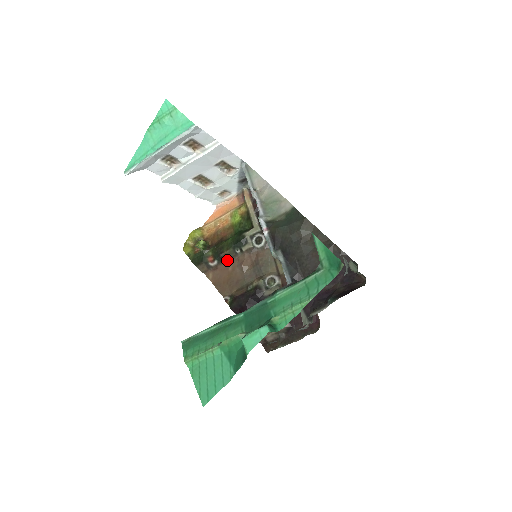
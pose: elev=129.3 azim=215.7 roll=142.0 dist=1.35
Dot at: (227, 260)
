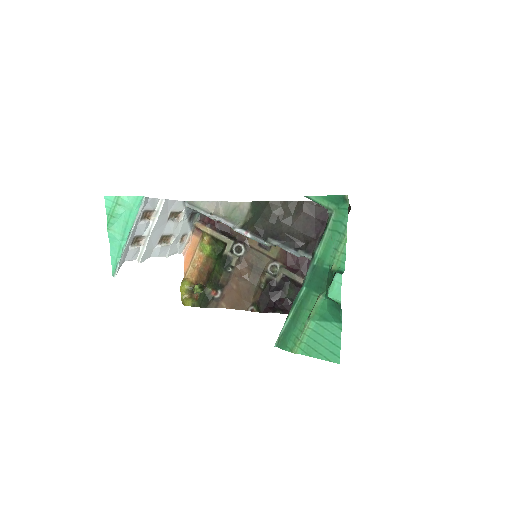
Dot at: (227, 283)
